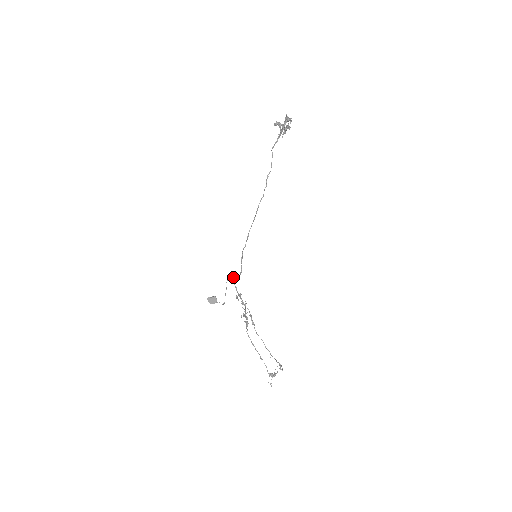
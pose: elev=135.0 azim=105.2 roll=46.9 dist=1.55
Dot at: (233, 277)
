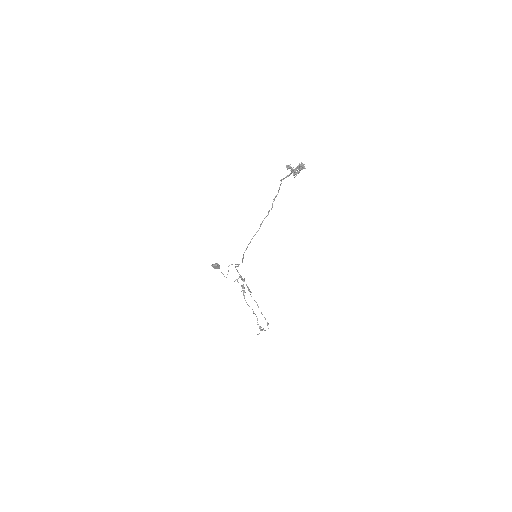
Dot at: (235, 264)
